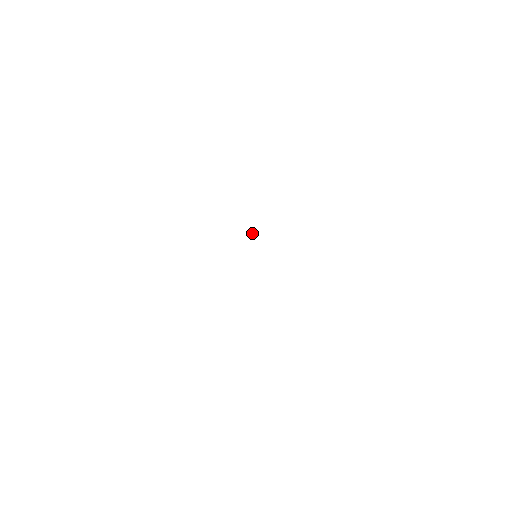
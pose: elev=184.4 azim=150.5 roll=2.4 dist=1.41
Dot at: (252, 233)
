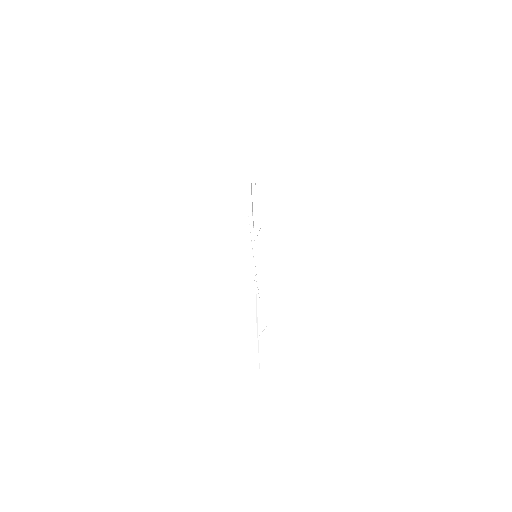
Dot at: occluded
